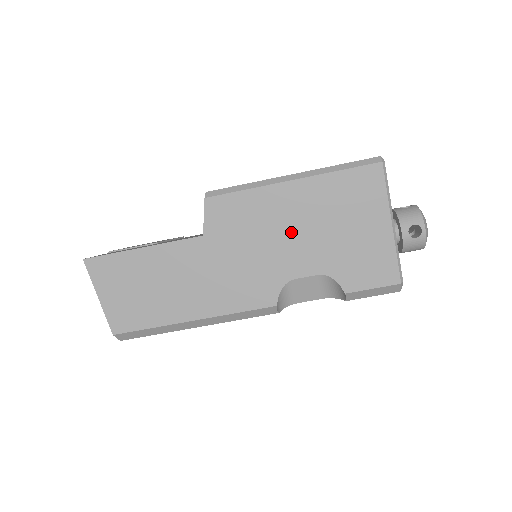
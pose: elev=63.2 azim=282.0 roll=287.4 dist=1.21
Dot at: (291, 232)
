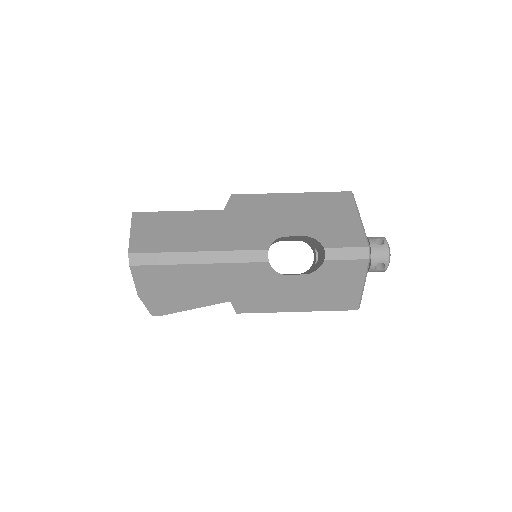
Dot at: (287, 214)
